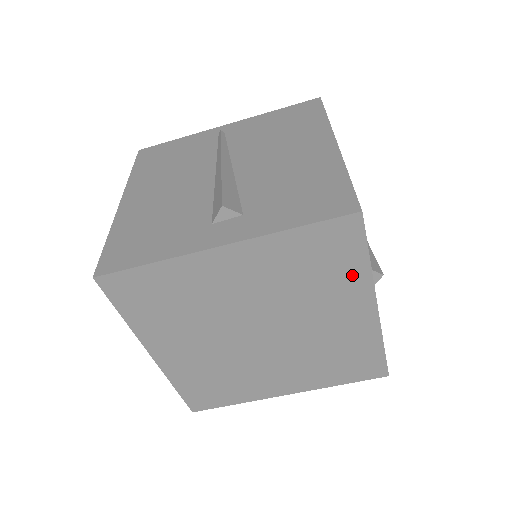
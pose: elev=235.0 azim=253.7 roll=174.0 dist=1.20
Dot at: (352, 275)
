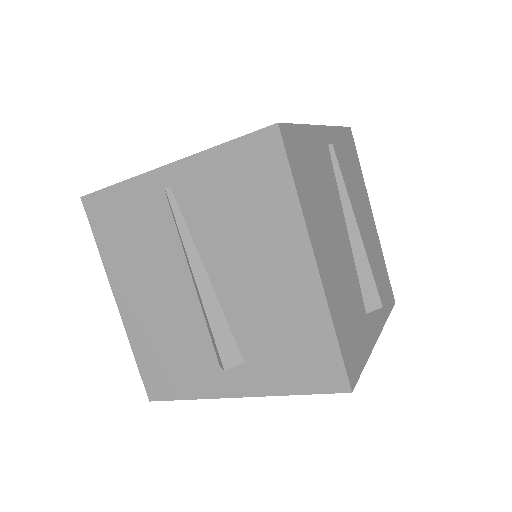
Dot at: occluded
